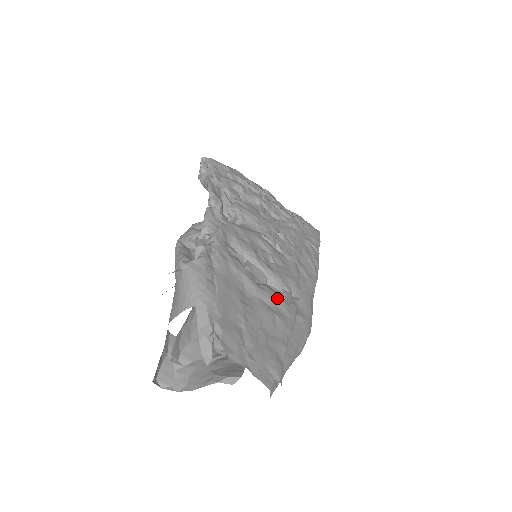
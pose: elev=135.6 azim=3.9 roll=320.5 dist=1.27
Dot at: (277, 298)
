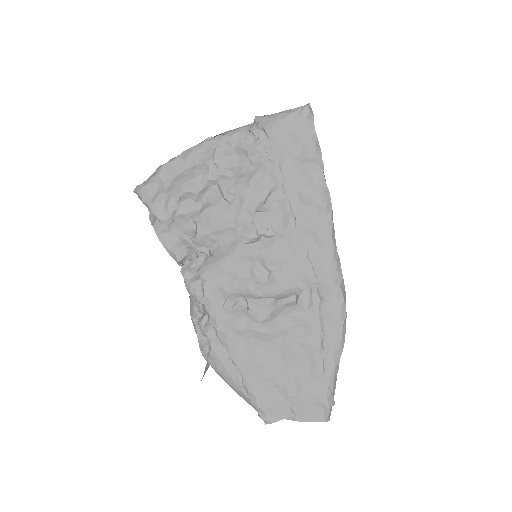
Dot at: (293, 319)
